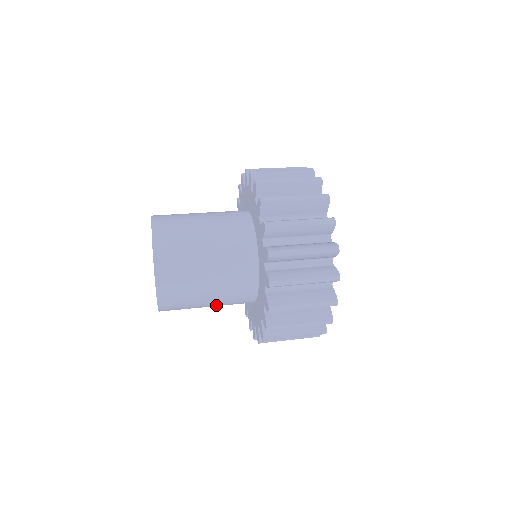
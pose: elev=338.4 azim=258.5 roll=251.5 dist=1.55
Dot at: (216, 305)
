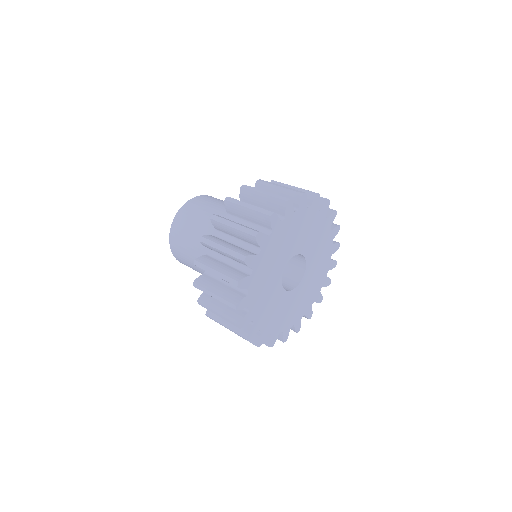
Dot at: (199, 254)
